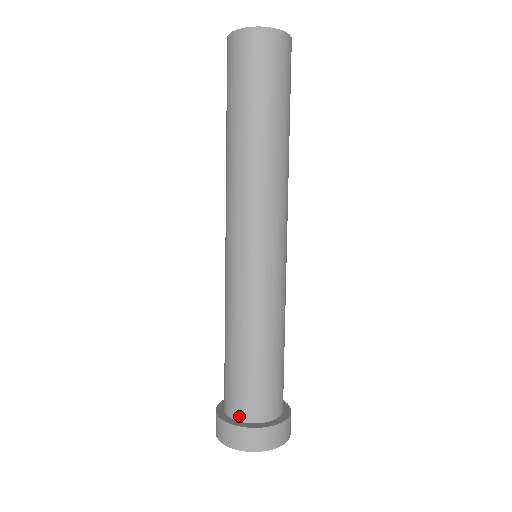
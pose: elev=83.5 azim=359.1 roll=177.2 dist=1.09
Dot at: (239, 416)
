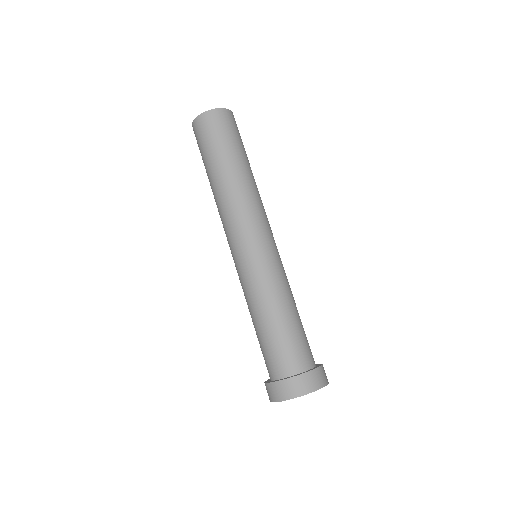
Dot at: (270, 376)
